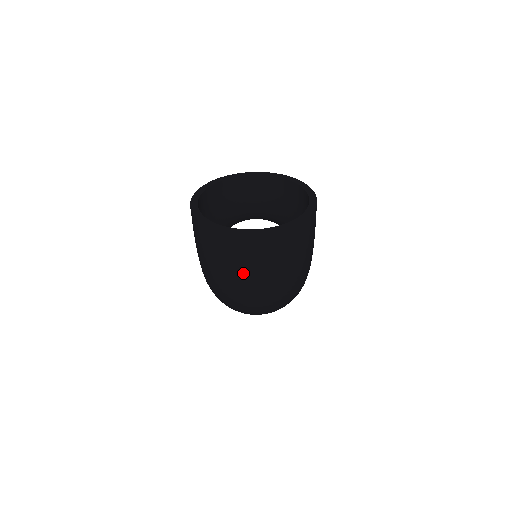
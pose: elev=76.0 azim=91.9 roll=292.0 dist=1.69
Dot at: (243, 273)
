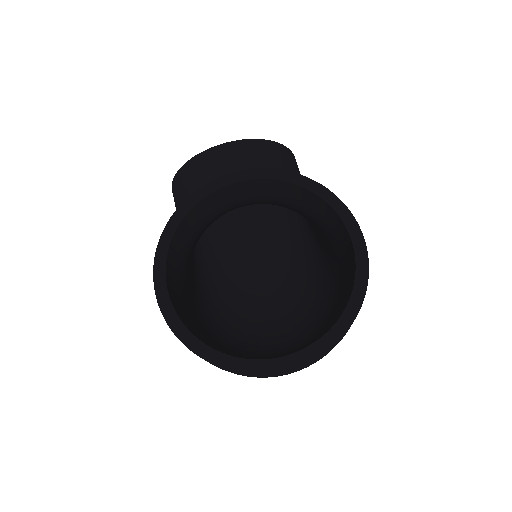
Dot at: occluded
